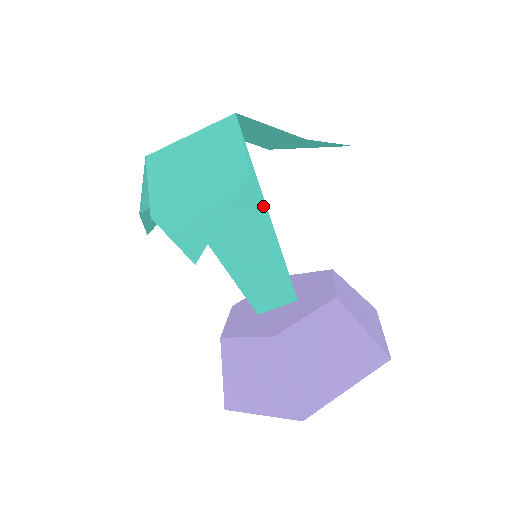
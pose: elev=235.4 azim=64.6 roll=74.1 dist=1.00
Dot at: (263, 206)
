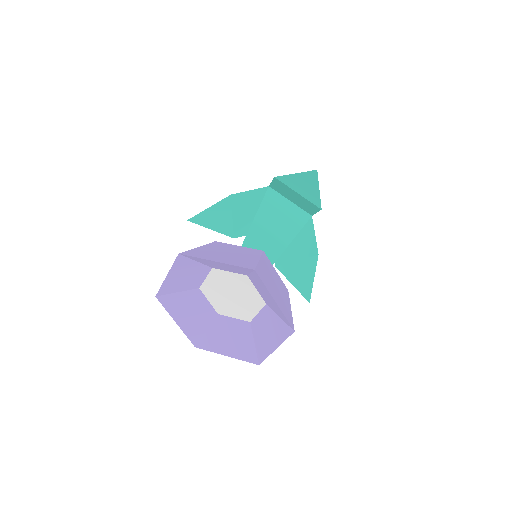
Dot at: (289, 242)
